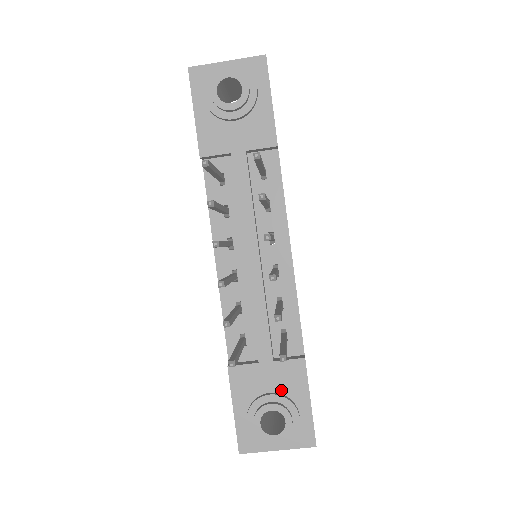
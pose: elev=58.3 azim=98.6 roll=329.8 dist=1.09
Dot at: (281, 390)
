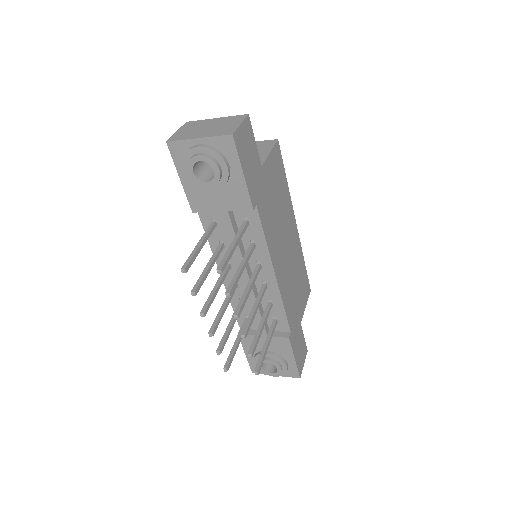
Dot at: (274, 350)
